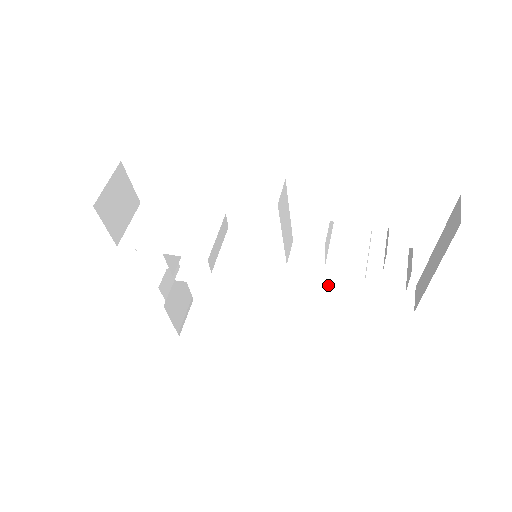
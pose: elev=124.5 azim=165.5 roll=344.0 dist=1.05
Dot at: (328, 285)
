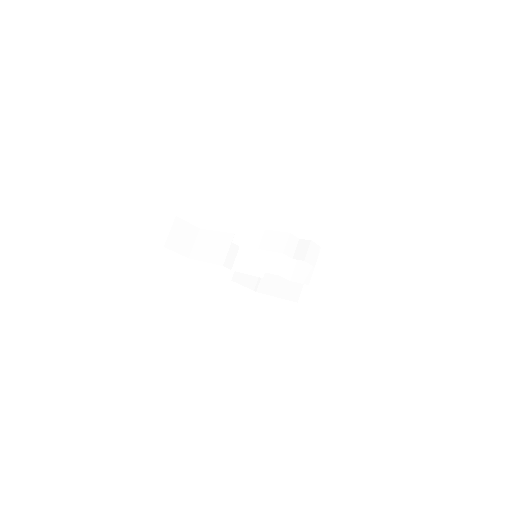
Dot at: occluded
